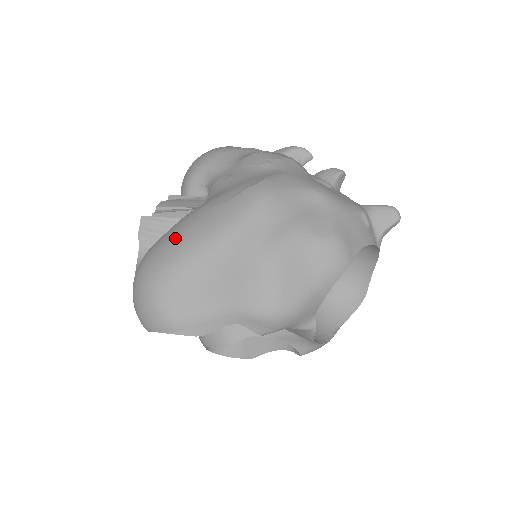
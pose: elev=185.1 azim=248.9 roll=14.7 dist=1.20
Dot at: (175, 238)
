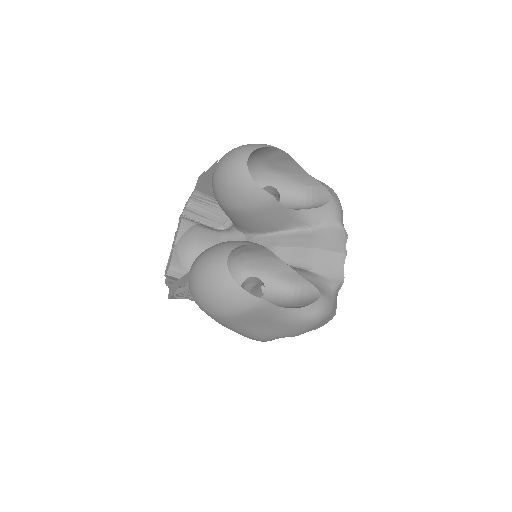
Dot at: occluded
